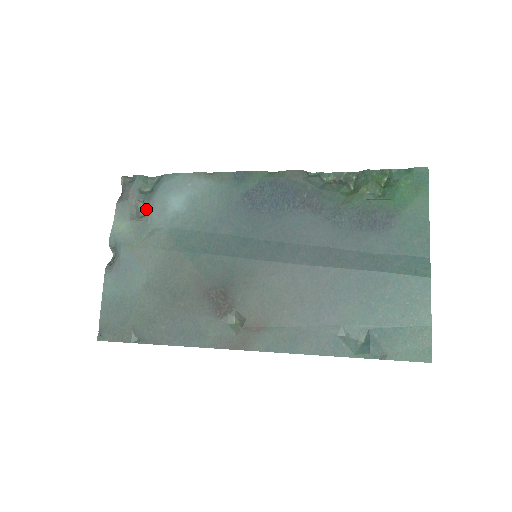
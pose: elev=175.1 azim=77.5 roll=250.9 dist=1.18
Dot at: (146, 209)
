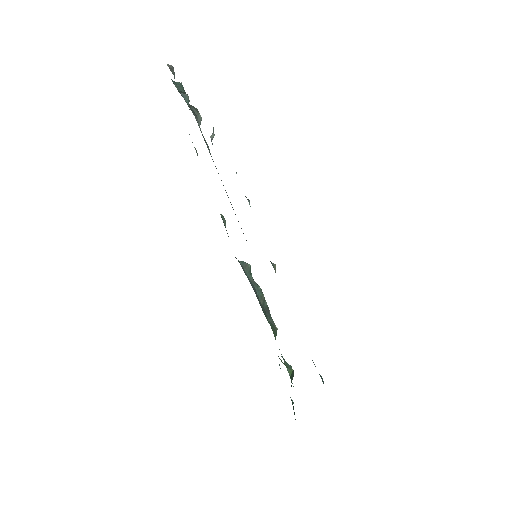
Dot at: occluded
